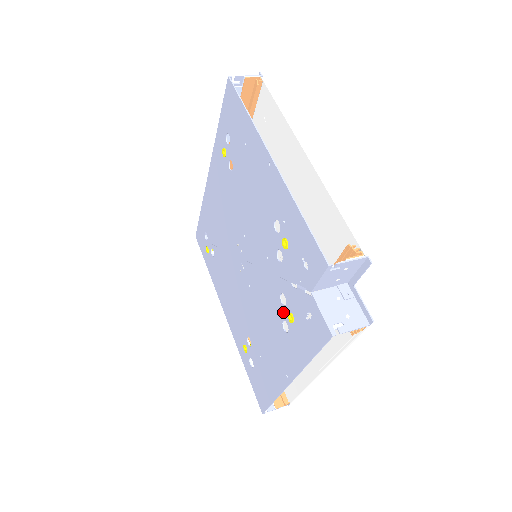
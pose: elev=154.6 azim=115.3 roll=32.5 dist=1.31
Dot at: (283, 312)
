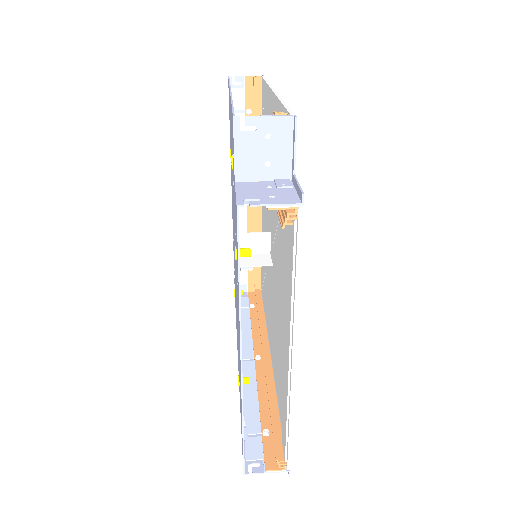
Dot at: occluded
